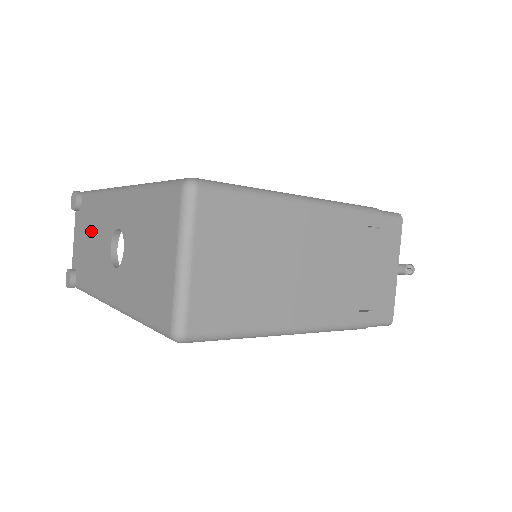
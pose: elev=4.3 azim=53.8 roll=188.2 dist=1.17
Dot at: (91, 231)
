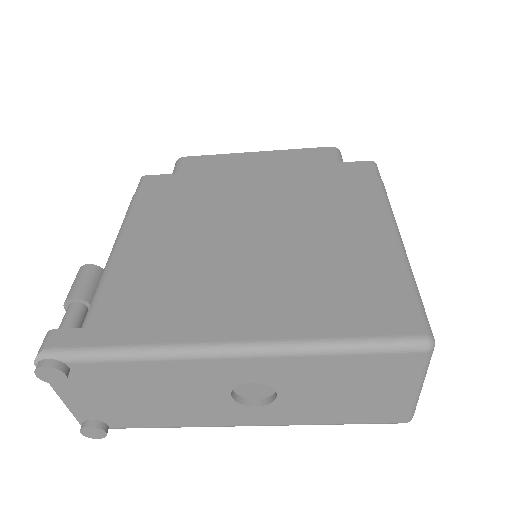
Dot at: (143, 390)
